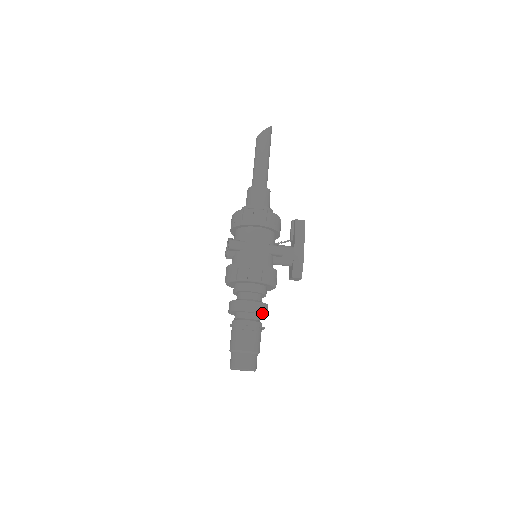
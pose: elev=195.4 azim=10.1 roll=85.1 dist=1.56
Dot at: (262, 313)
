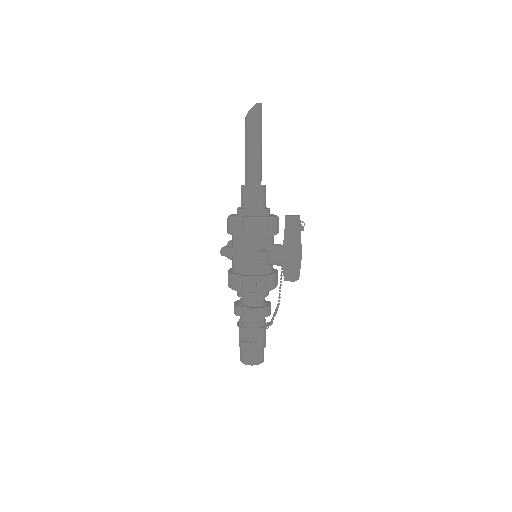
Dot at: (253, 318)
